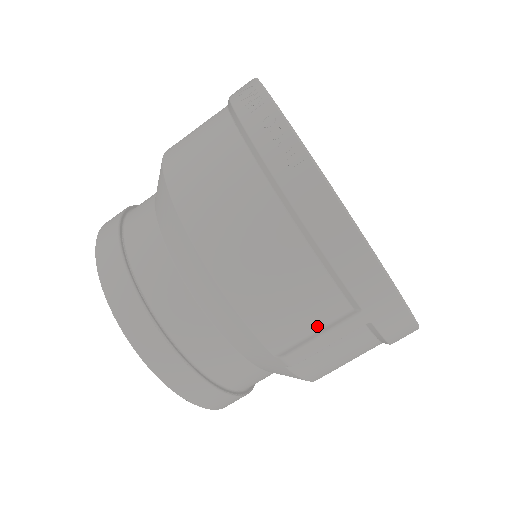
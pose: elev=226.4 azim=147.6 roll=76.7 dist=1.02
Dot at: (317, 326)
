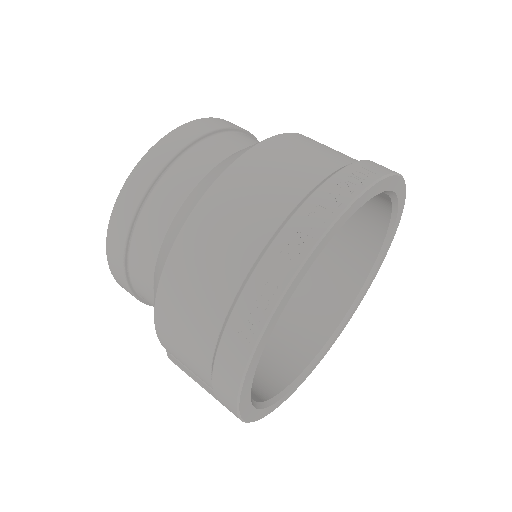
Dot at: (194, 373)
